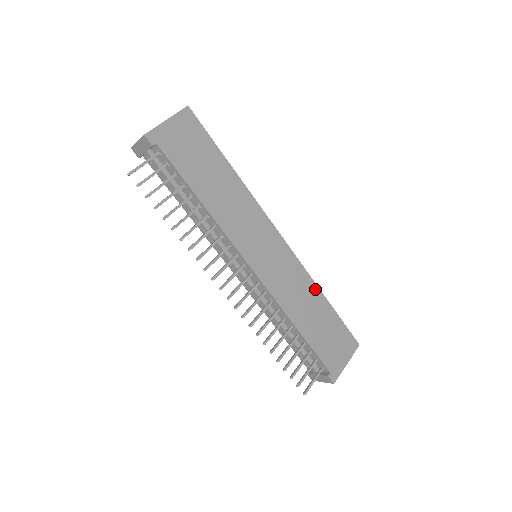
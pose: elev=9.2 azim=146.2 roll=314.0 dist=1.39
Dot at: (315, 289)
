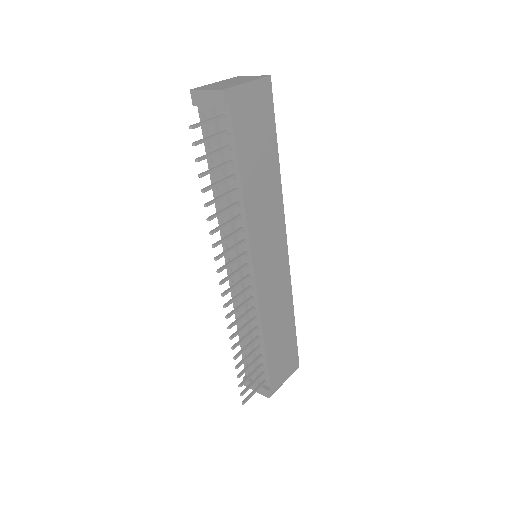
Dot at: (290, 306)
